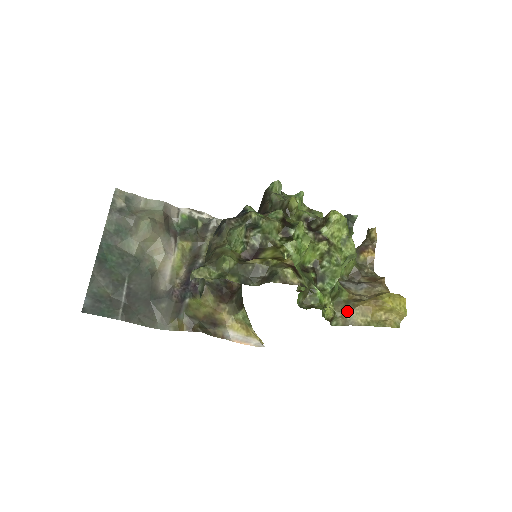
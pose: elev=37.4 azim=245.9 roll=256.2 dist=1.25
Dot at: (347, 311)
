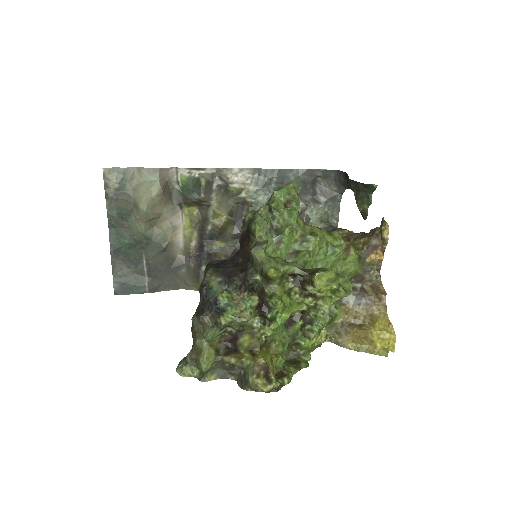
Dot at: (339, 335)
